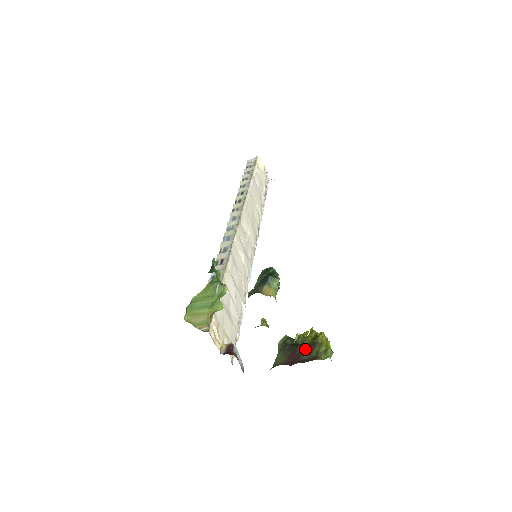
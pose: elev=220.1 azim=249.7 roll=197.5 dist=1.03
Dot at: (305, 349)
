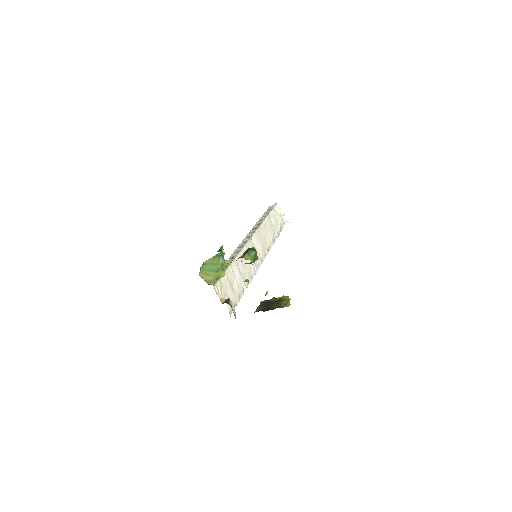
Dot at: (274, 303)
